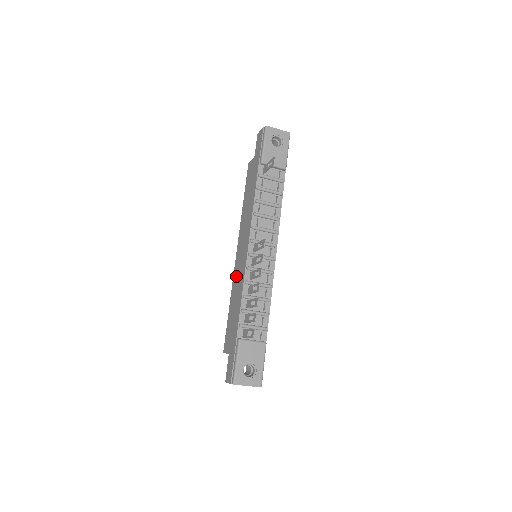
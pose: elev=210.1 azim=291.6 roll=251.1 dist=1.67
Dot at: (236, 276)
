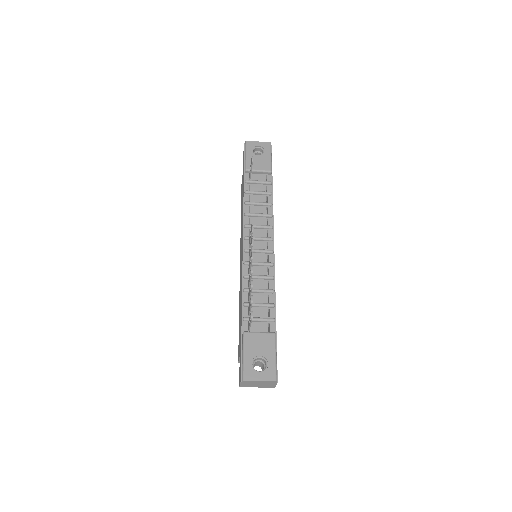
Dot at: (240, 281)
